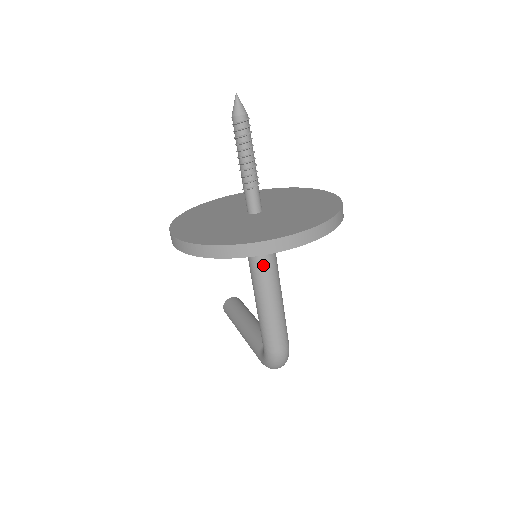
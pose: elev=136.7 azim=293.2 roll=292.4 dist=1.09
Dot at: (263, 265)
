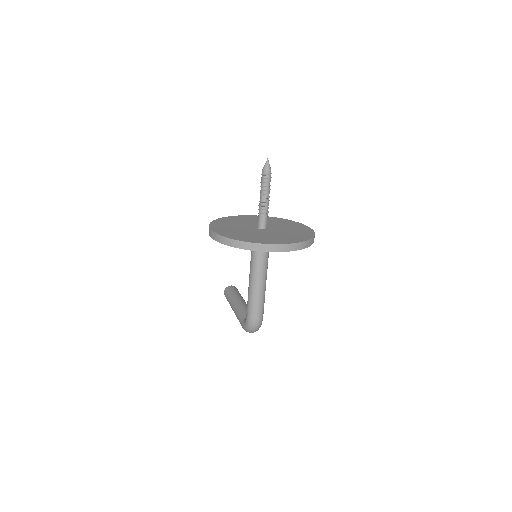
Dot at: (259, 261)
